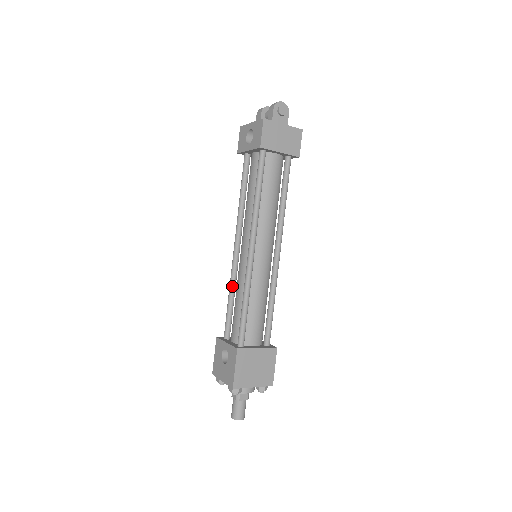
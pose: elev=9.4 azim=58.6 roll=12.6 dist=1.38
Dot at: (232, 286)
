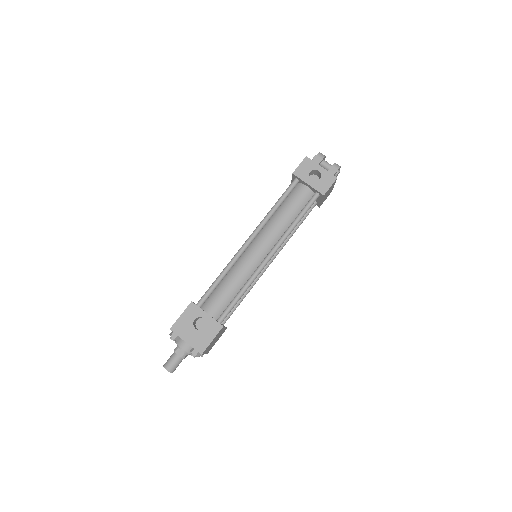
Dot at: (229, 269)
